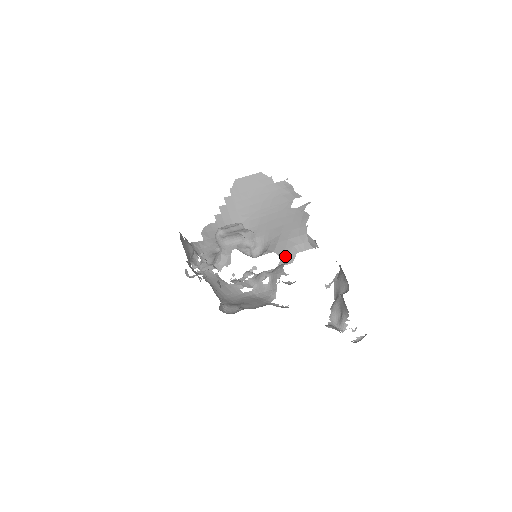
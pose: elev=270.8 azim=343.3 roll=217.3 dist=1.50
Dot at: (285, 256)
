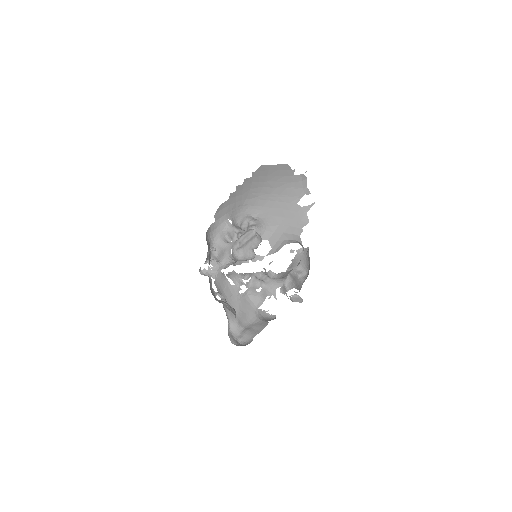
Dot at: (275, 247)
